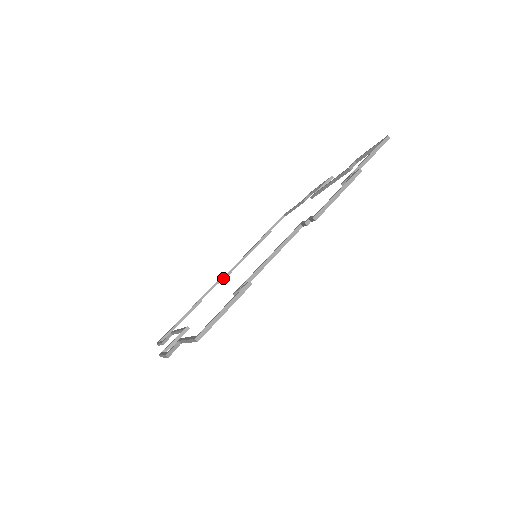
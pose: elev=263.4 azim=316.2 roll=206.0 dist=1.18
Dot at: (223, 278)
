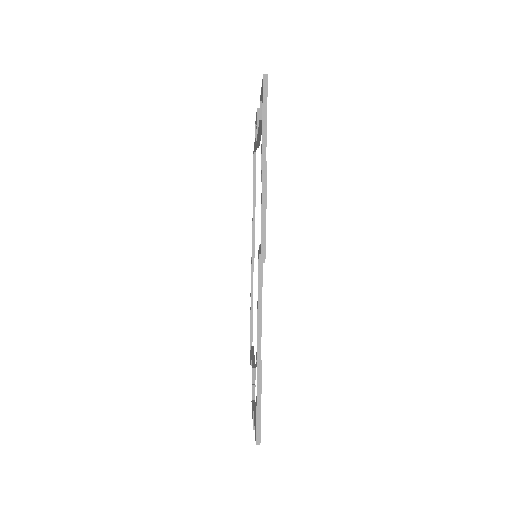
Dot at: (257, 147)
